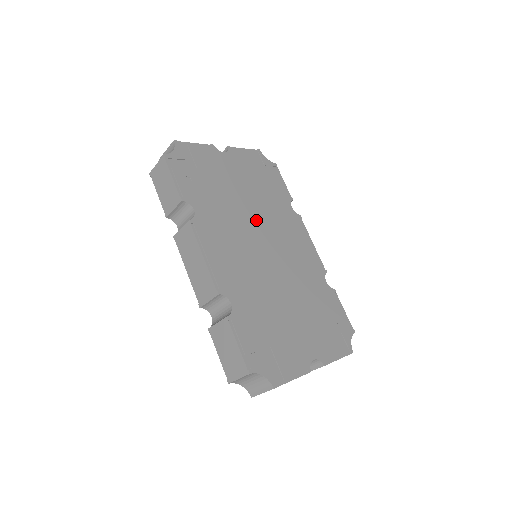
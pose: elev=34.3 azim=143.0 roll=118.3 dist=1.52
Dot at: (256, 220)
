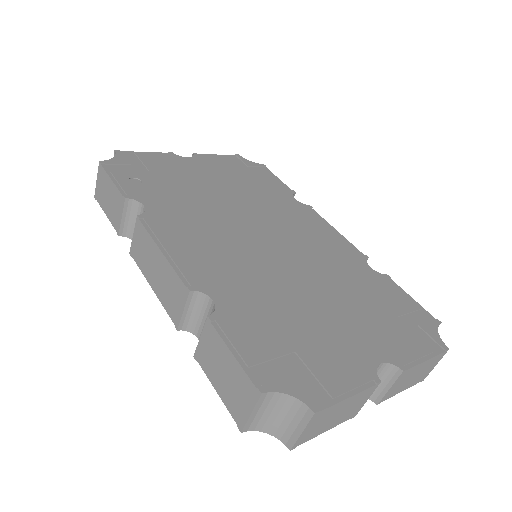
Dot at: (243, 212)
